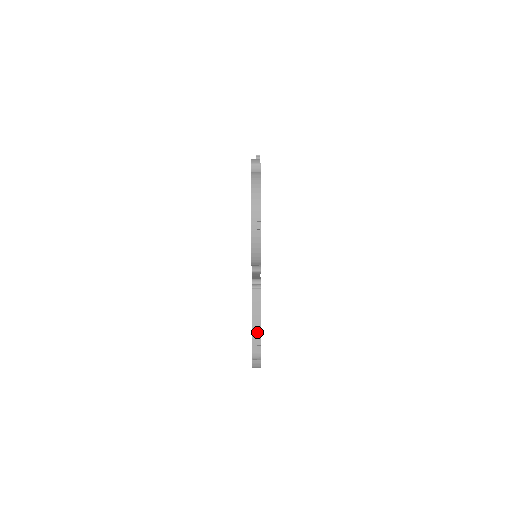
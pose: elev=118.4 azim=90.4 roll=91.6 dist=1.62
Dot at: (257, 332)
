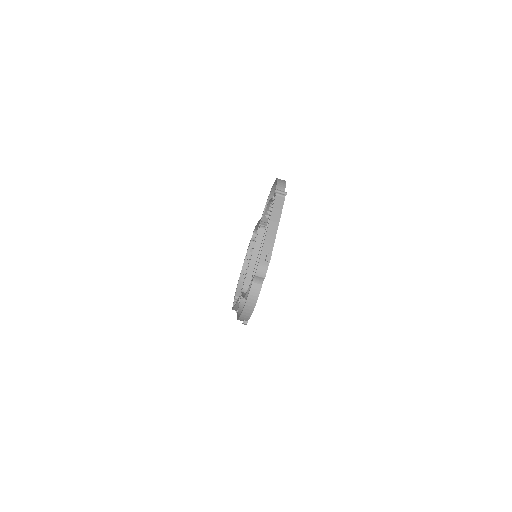
Dot at: occluded
